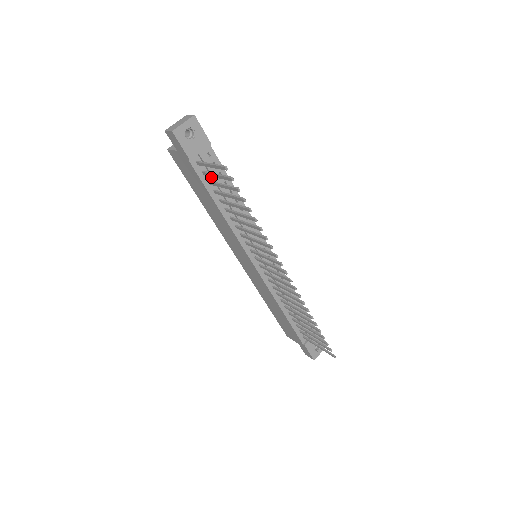
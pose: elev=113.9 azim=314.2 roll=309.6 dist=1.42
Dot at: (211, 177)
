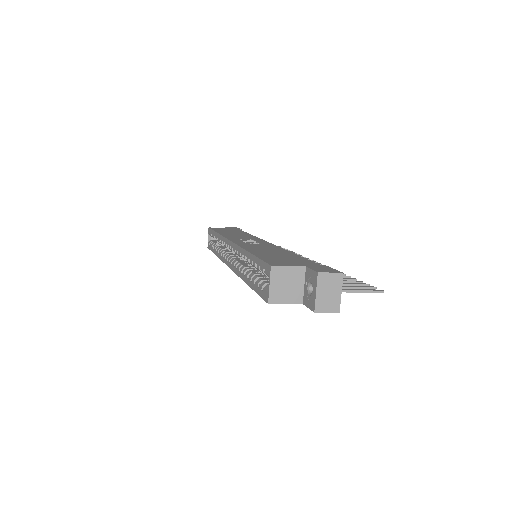
Dot at: occluded
